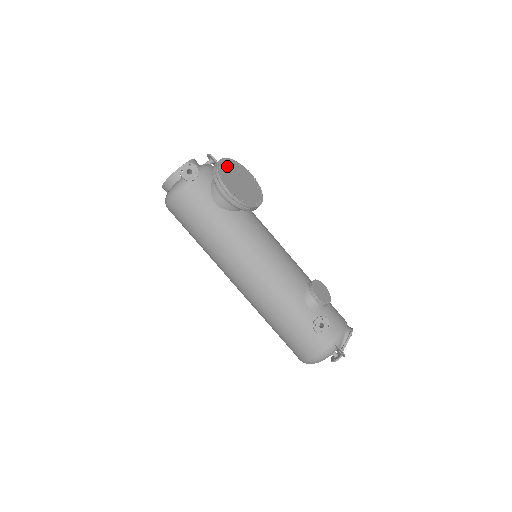
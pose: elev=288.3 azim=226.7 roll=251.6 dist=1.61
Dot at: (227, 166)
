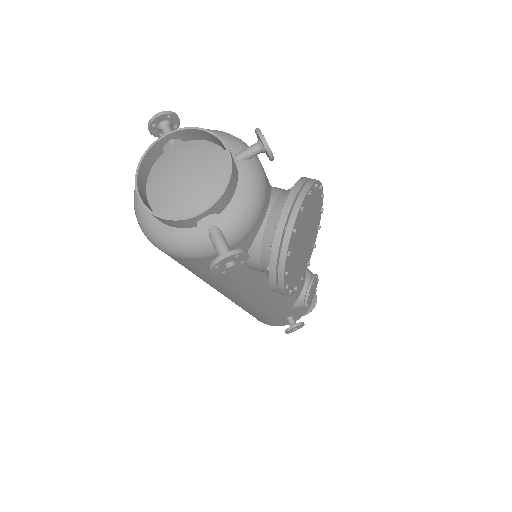
Dot at: (299, 225)
